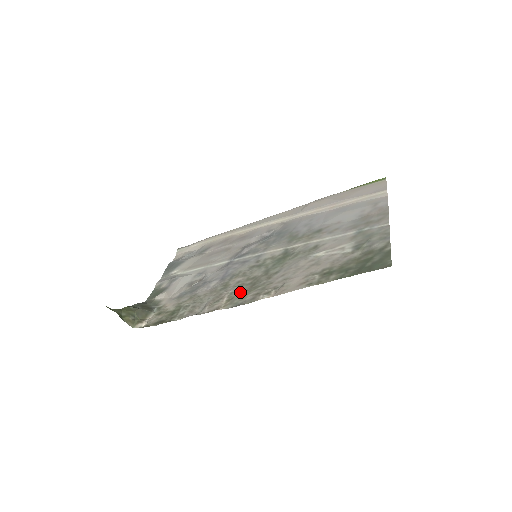
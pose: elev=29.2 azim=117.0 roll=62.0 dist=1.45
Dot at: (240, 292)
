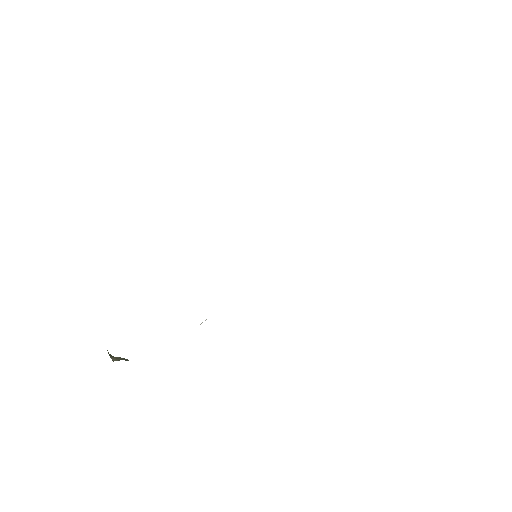
Dot at: occluded
